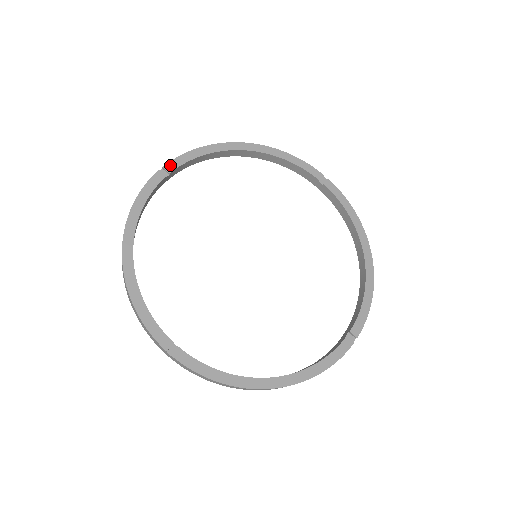
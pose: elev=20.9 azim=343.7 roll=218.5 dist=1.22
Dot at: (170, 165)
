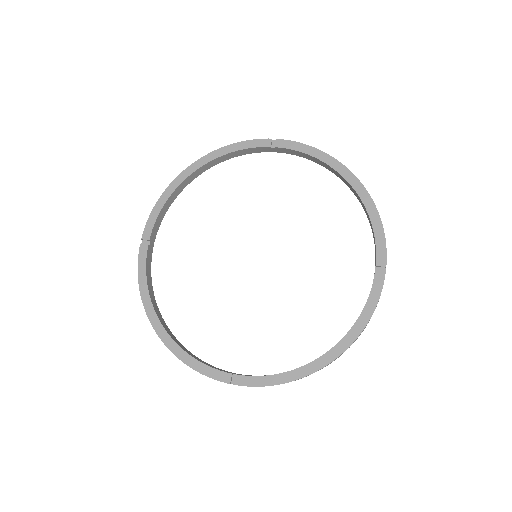
Dot at: (145, 233)
